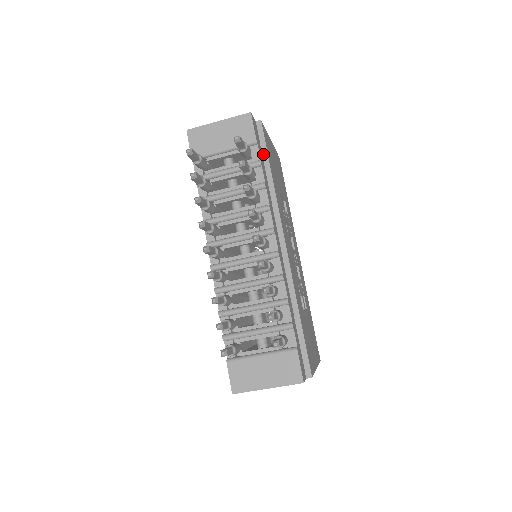
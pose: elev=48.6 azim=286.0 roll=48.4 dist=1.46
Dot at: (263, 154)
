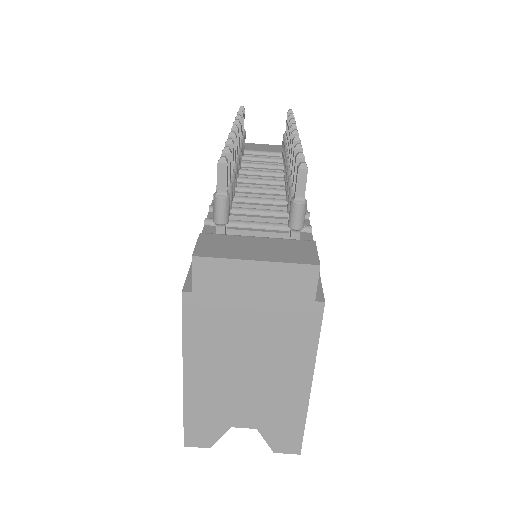
Dot at: occluded
